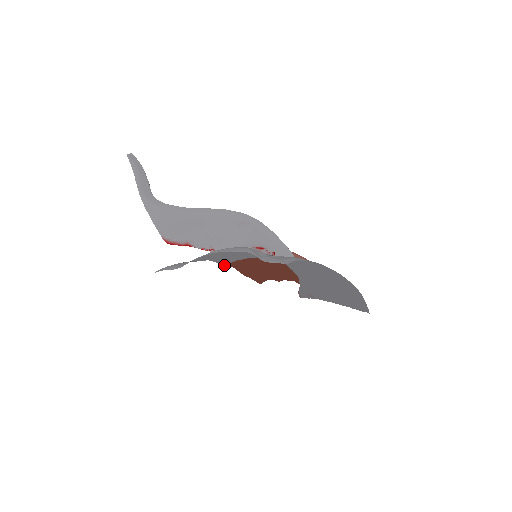
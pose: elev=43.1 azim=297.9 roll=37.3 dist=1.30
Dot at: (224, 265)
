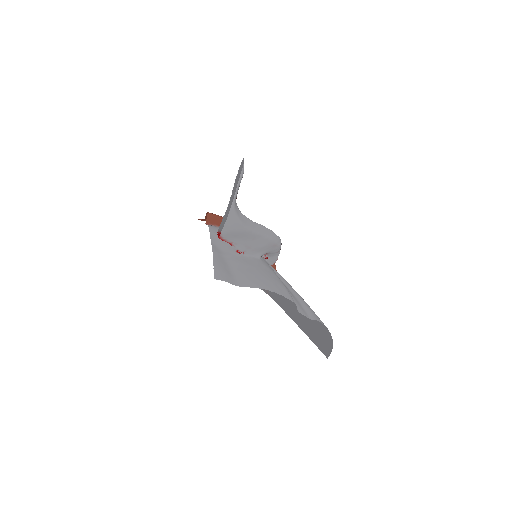
Dot at: (207, 224)
